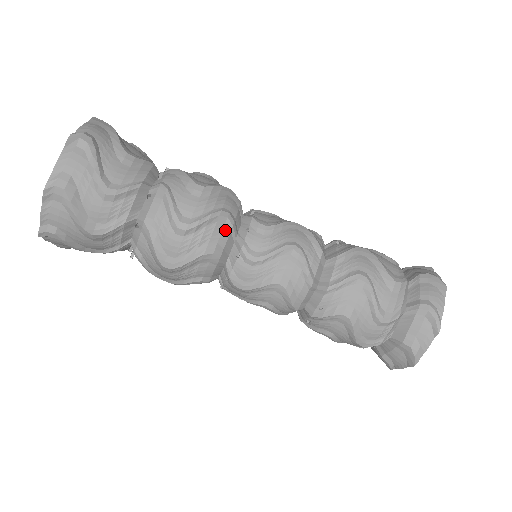
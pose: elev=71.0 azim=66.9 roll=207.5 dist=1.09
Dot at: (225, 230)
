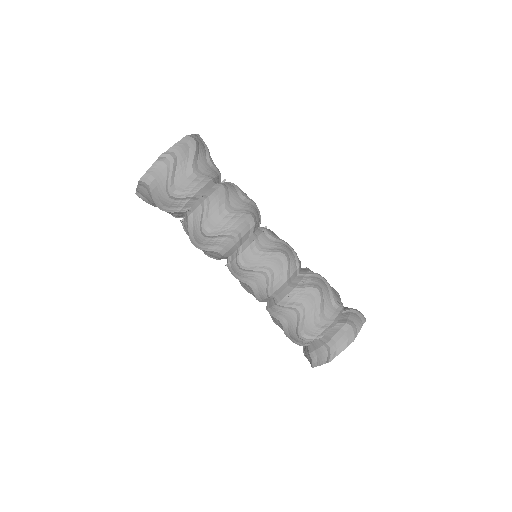
Dot at: (258, 216)
